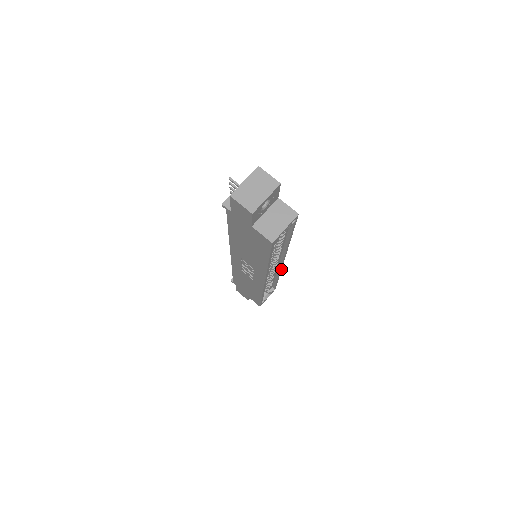
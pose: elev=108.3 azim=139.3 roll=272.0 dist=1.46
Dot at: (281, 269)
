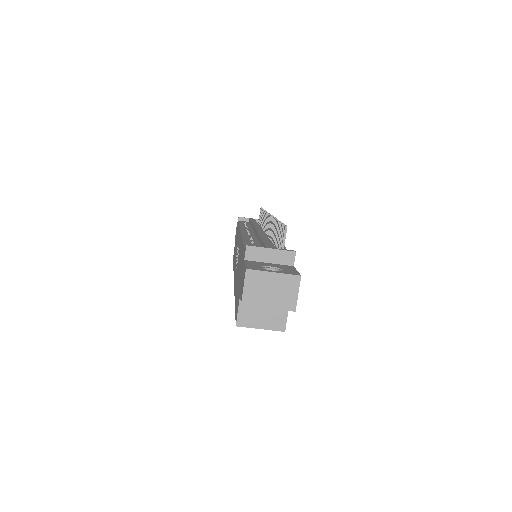
Dot at: occluded
